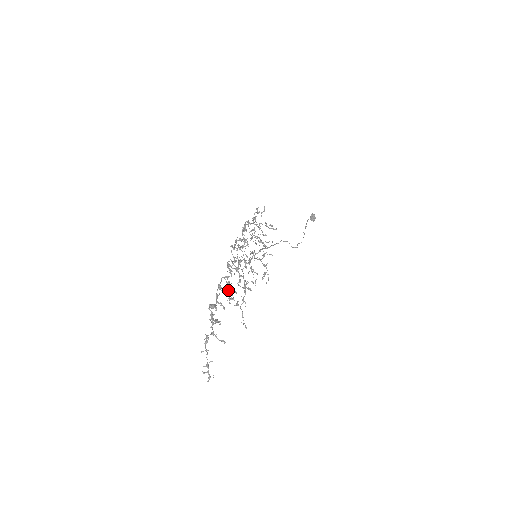
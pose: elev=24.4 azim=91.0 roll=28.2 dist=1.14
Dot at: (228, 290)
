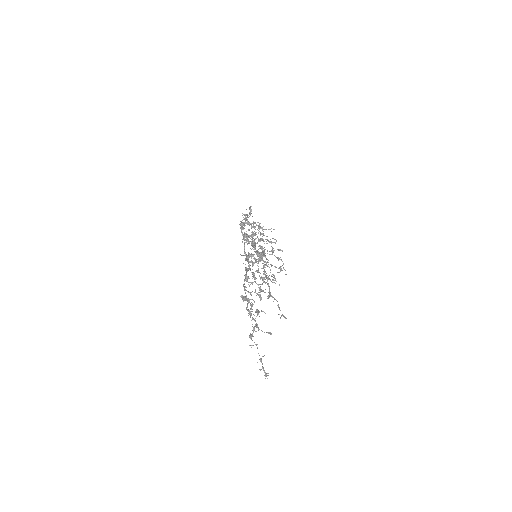
Dot at: occluded
